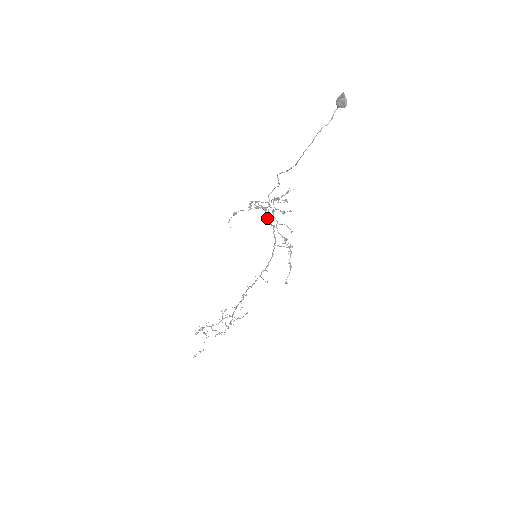
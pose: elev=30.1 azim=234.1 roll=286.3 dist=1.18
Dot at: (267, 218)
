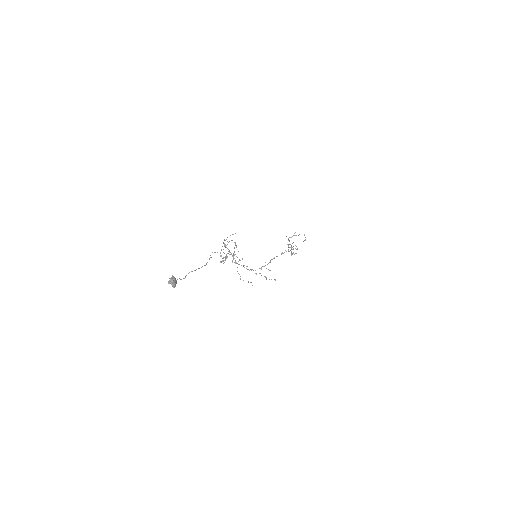
Dot at: occluded
